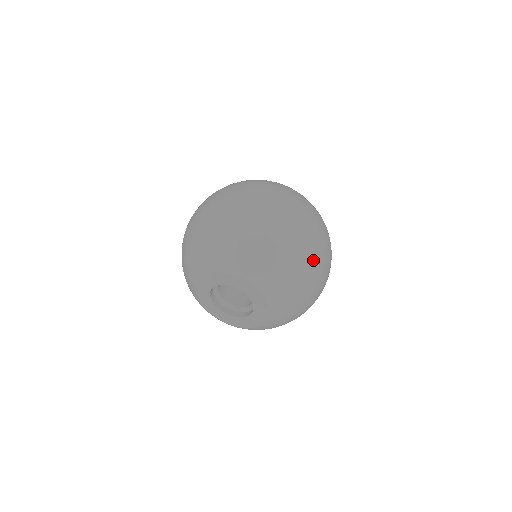
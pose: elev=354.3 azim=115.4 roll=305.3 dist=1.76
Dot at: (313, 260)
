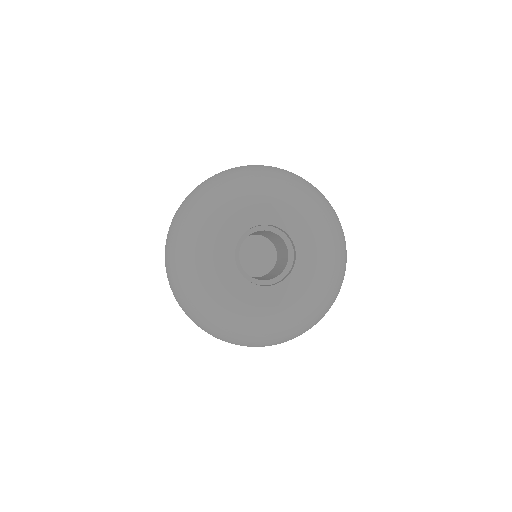
Dot at: occluded
